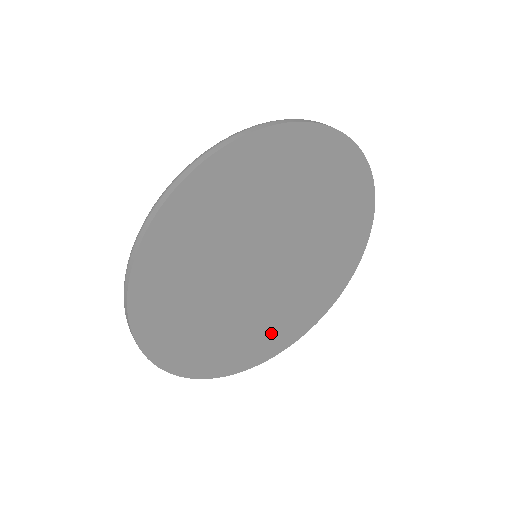
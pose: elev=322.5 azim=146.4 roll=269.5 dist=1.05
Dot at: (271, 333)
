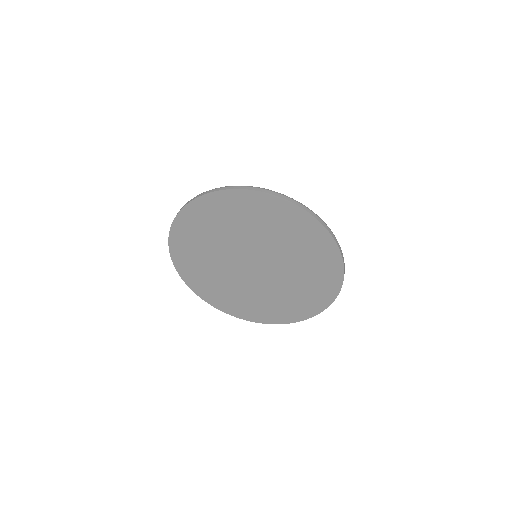
Dot at: (221, 292)
